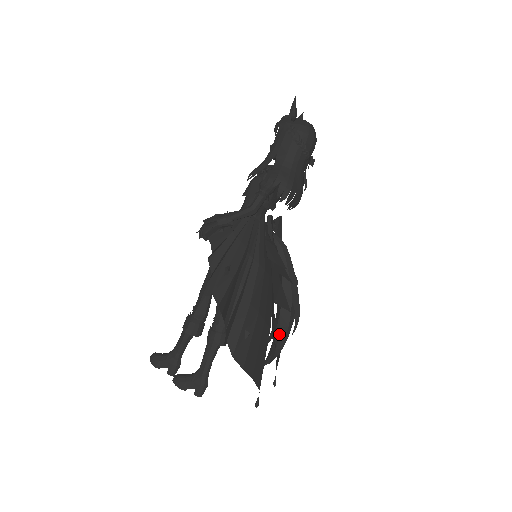
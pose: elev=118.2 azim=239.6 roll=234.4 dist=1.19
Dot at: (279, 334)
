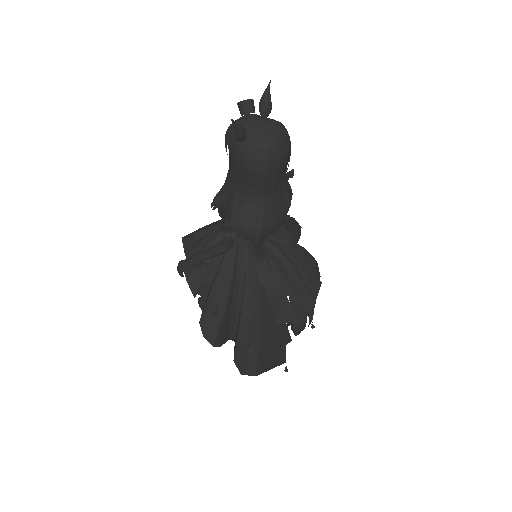
Dot at: (293, 329)
